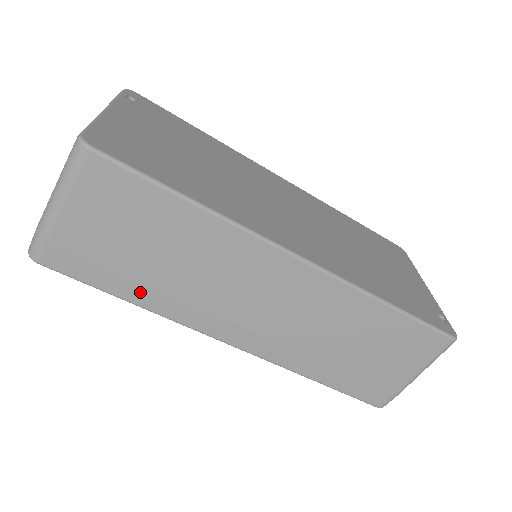
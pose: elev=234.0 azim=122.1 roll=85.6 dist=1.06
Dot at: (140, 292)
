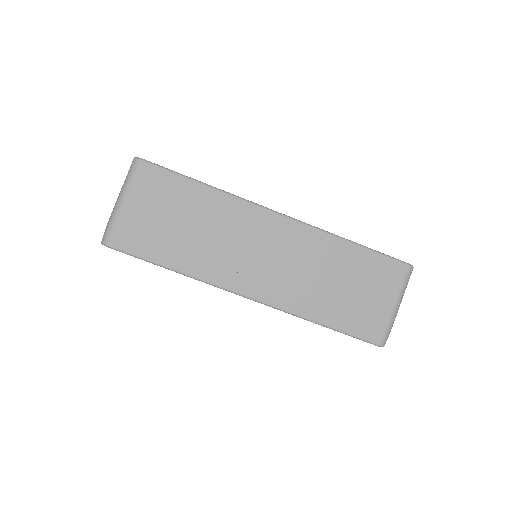
Dot at: (178, 259)
